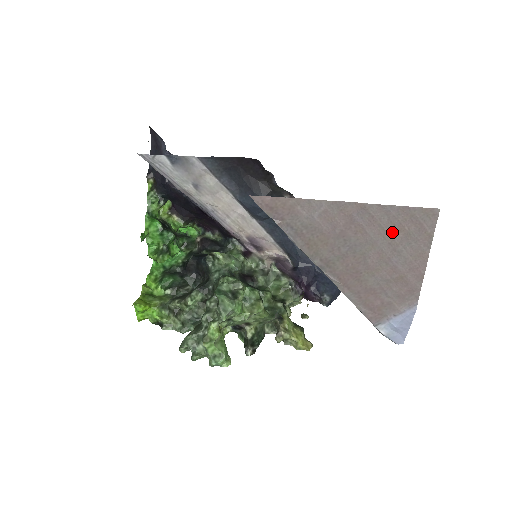
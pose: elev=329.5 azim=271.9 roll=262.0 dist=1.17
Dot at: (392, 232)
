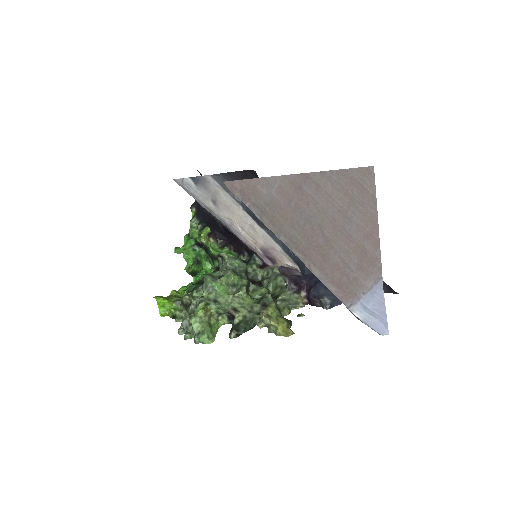
Dot at: (338, 198)
